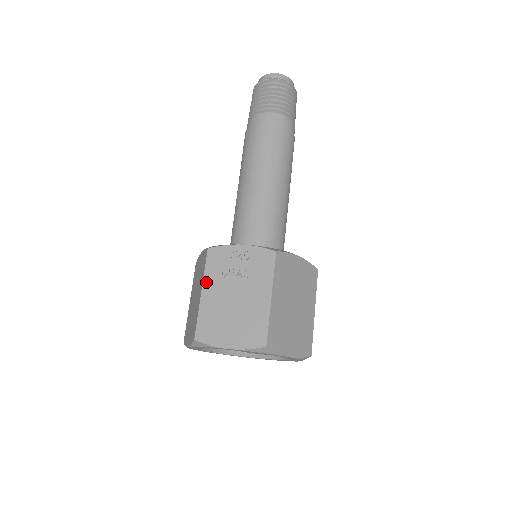
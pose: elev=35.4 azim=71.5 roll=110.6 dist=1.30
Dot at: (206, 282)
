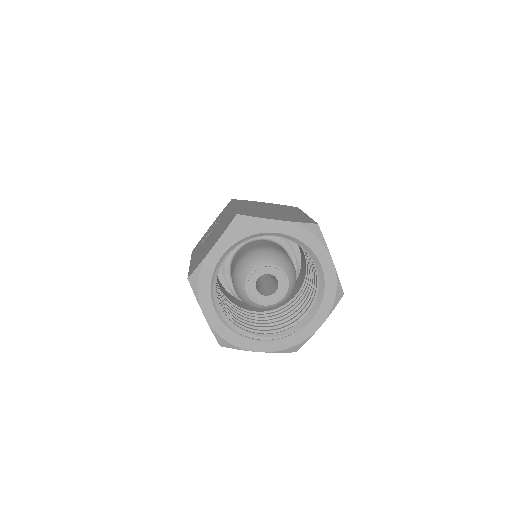
Dot at: (192, 258)
